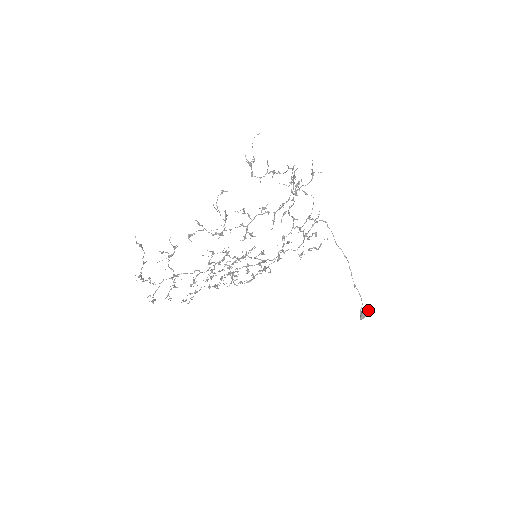
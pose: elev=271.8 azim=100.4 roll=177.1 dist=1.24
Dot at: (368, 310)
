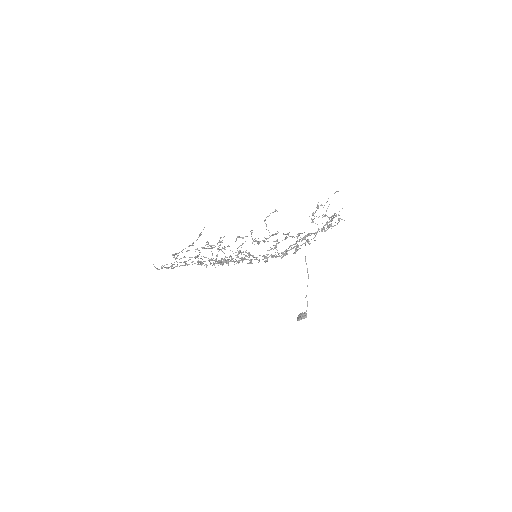
Dot at: (306, 315)
